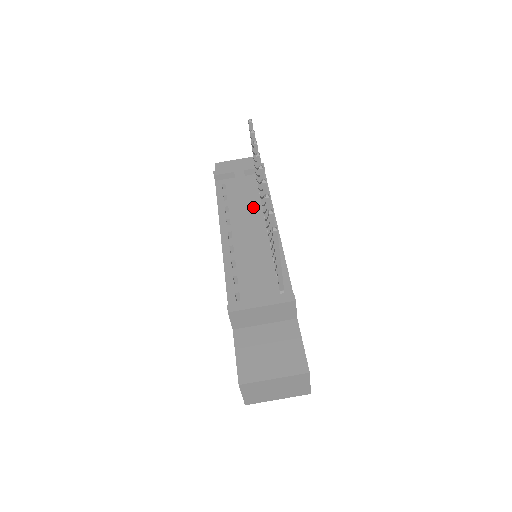
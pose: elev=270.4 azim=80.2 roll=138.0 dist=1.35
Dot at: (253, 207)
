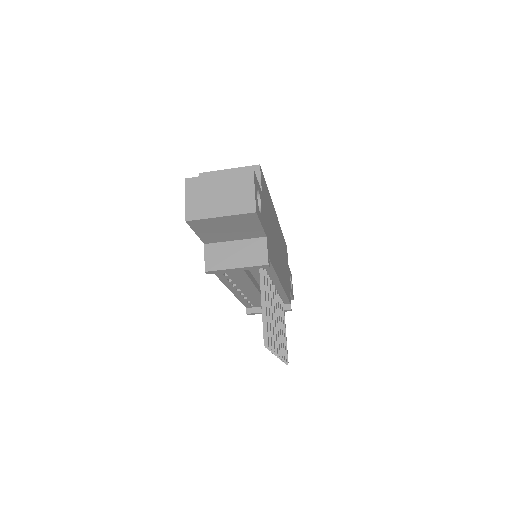
Dot at: (257, 279)
